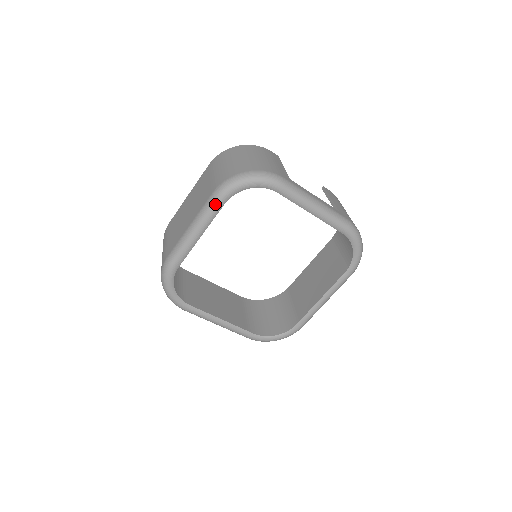
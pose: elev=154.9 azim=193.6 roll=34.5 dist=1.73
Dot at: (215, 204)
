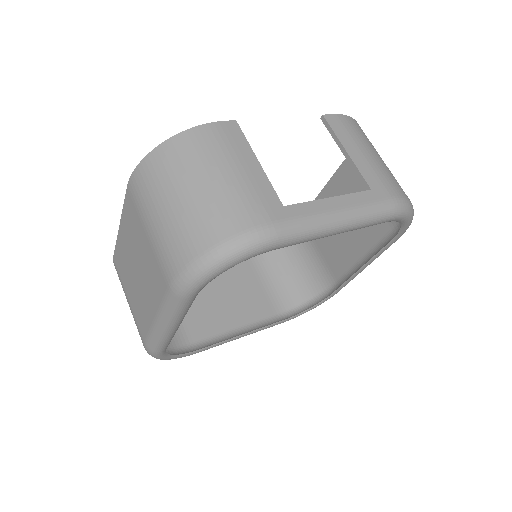
Dot at: (182, 304)
